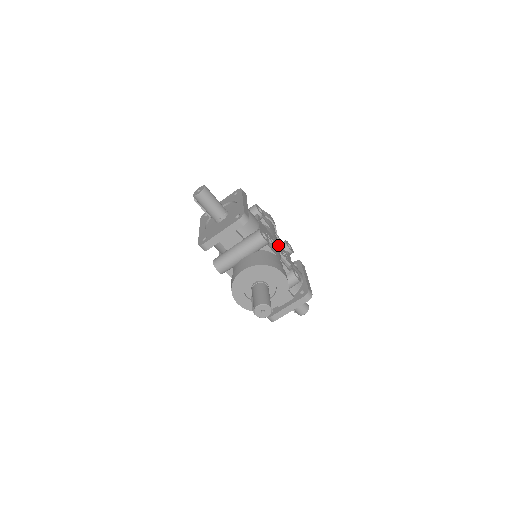
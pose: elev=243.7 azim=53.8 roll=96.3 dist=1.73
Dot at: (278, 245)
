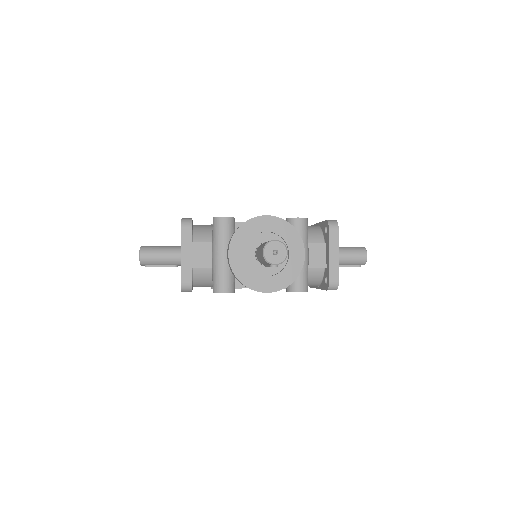
Dot at: occluded
